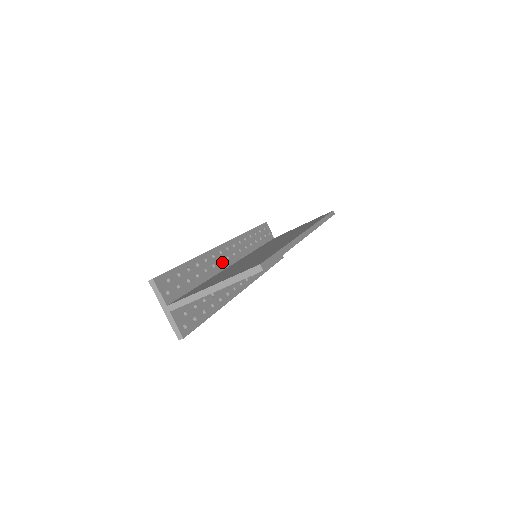
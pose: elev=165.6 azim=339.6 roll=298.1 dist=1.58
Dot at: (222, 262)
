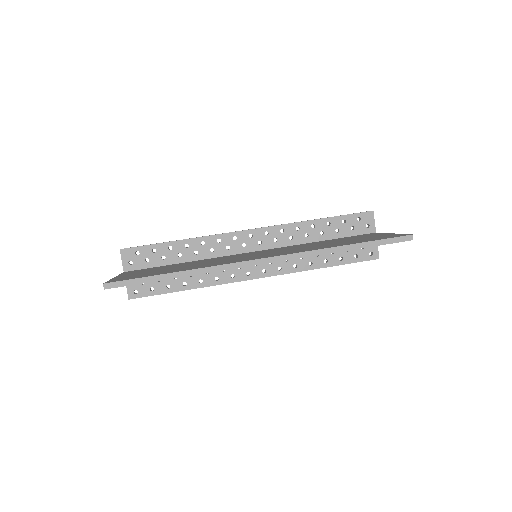
Dot at: (230, 248)
